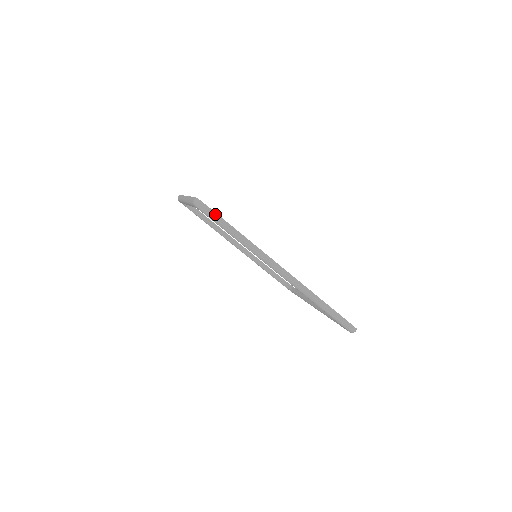
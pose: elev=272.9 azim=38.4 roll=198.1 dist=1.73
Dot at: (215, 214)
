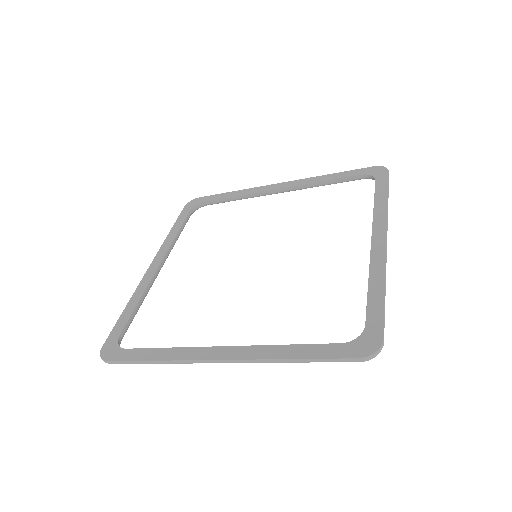
Dot at: (117, 362)
